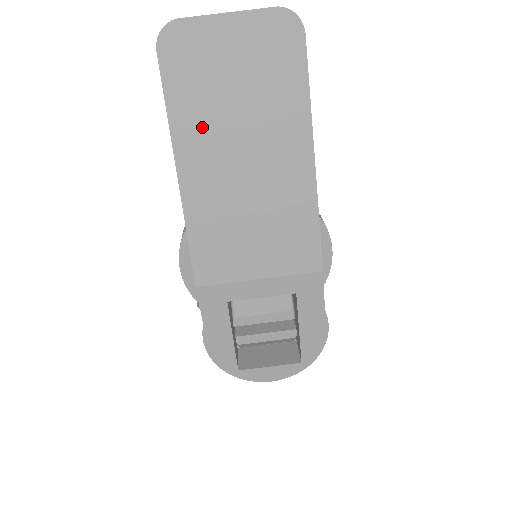
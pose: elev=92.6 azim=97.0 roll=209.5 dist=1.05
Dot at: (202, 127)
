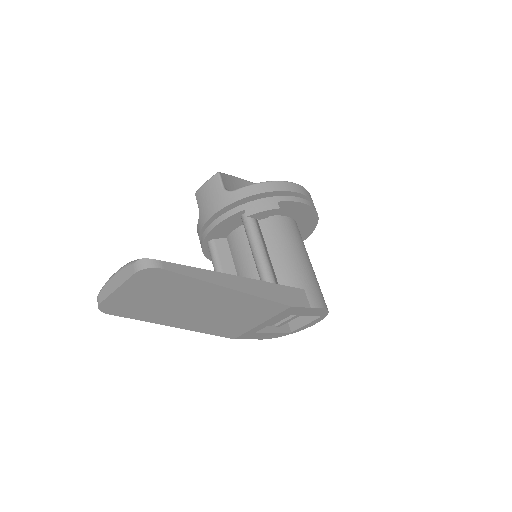
Dot at: (164, 315)
